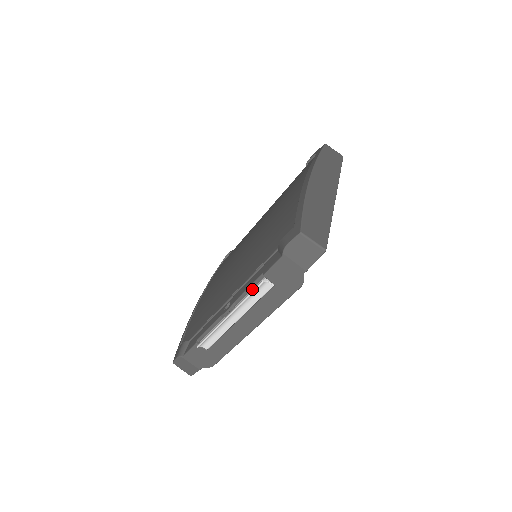
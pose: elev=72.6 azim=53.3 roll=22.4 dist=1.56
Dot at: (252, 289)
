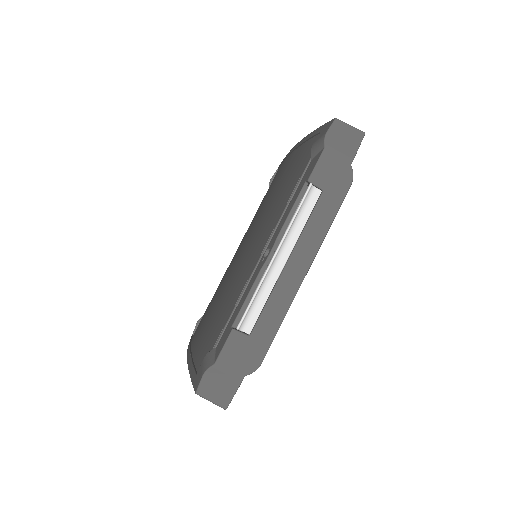
Dot at: (296, 209)
